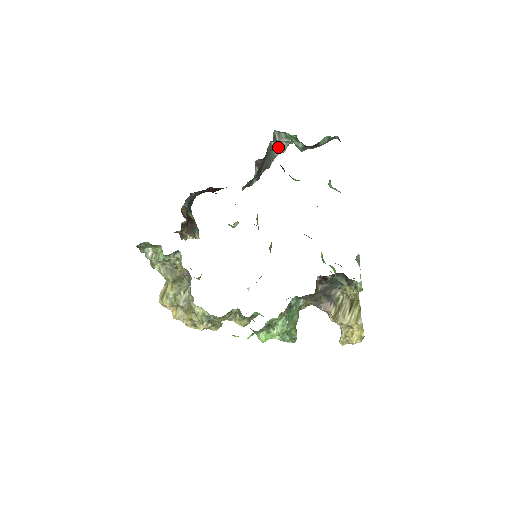
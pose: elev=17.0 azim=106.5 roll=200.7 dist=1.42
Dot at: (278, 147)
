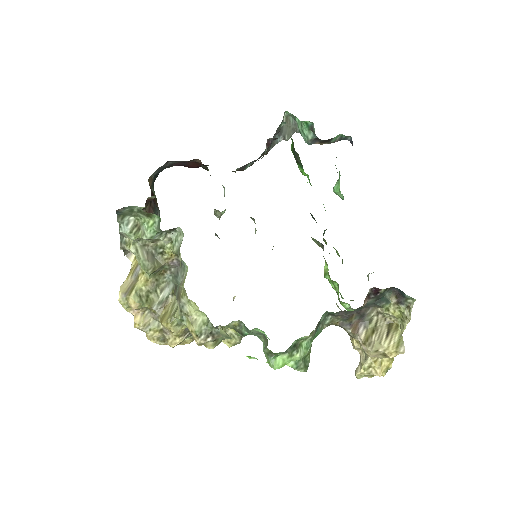
Dot at: (283, 132)
